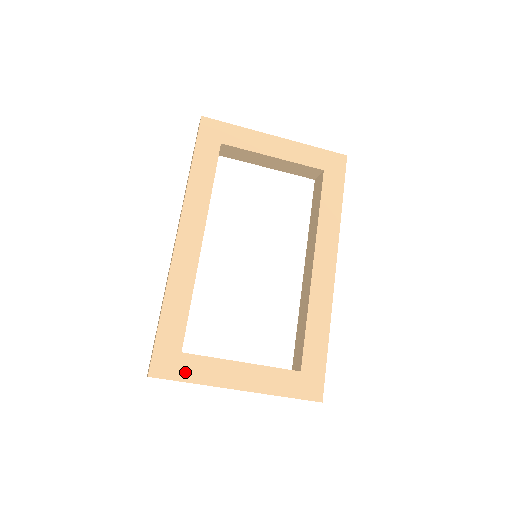
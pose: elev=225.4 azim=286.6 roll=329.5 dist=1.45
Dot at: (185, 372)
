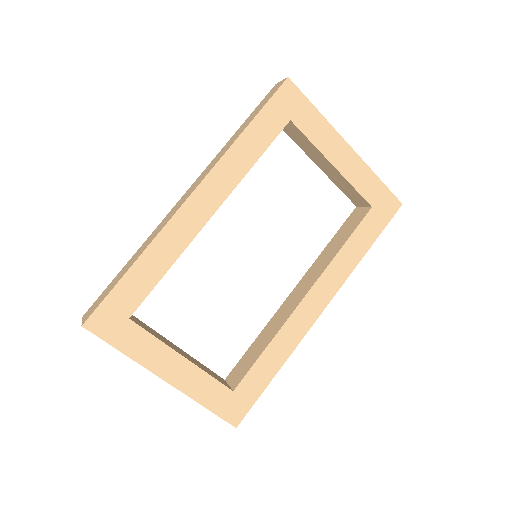
Dot at: (122, 339)
